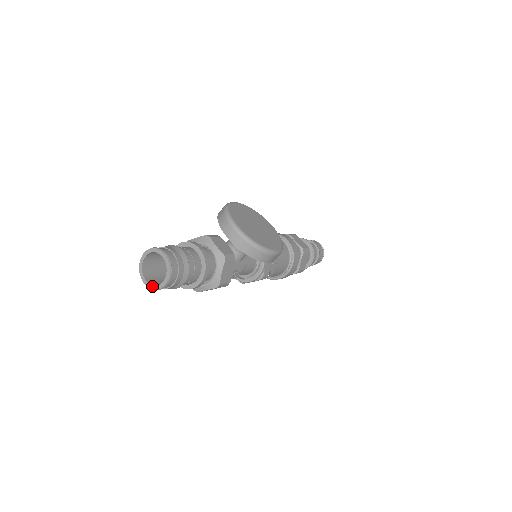
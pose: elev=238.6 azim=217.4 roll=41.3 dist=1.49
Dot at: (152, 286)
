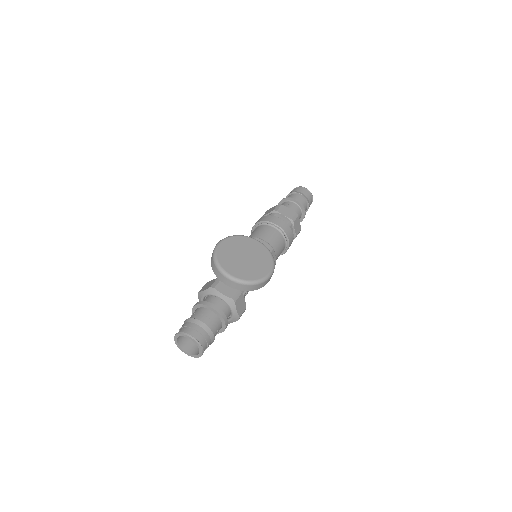
Dot at: (193, 356)
